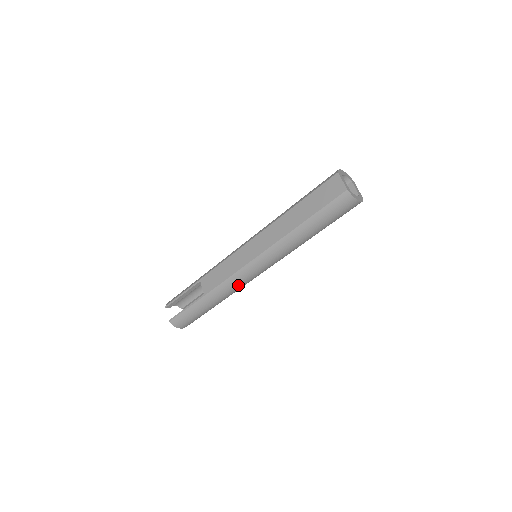
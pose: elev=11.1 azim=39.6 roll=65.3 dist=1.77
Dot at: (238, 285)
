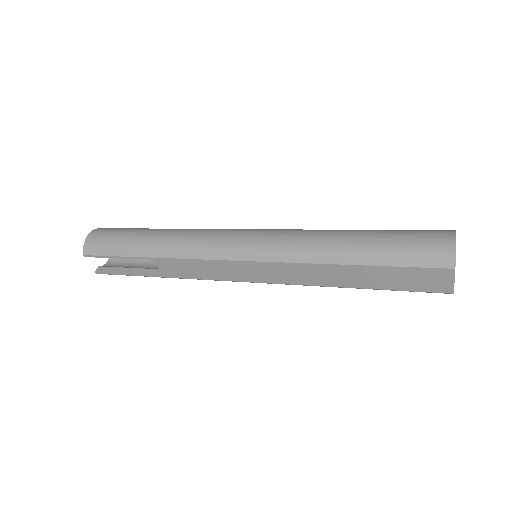
Dot at: occluded
